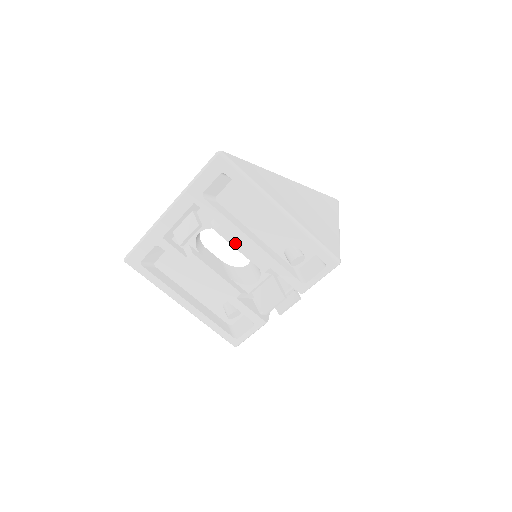
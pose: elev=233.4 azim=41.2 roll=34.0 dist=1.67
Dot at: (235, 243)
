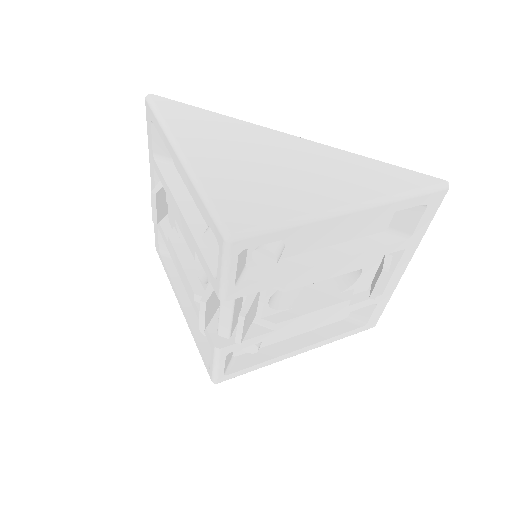
Dot at: (176, 216)
